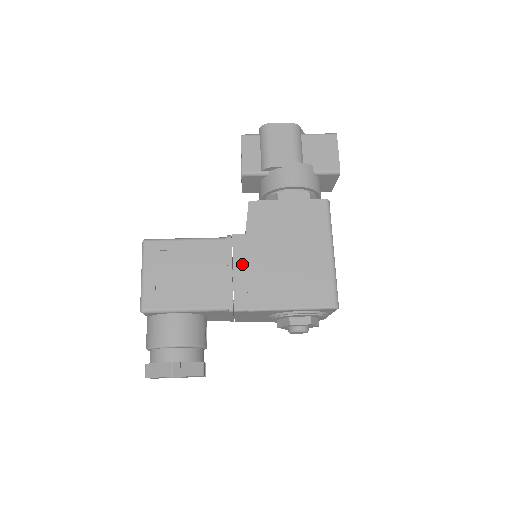
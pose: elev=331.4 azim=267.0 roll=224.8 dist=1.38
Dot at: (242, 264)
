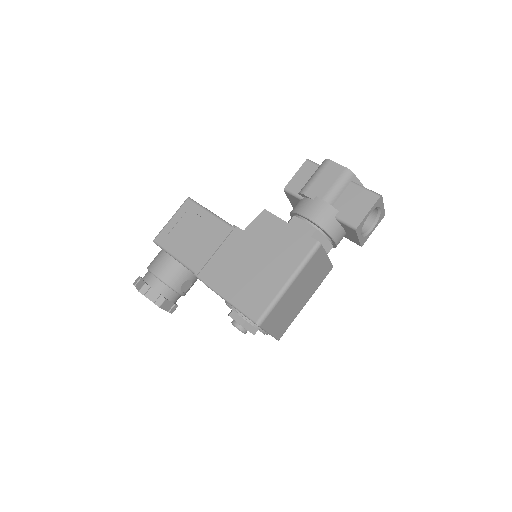
Dot at: (225, 250)
